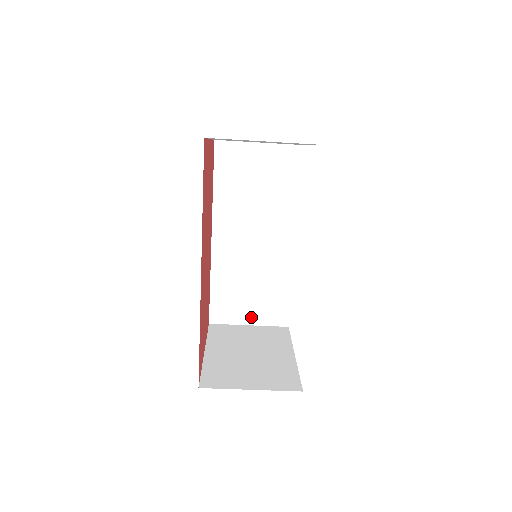
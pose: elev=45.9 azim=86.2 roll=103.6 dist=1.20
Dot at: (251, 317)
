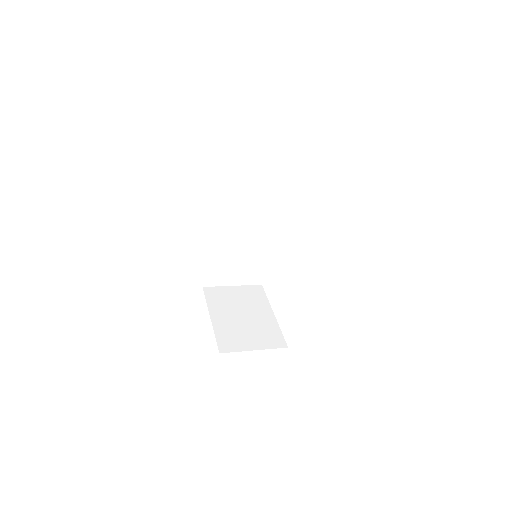
Dot at: (235, 280)
